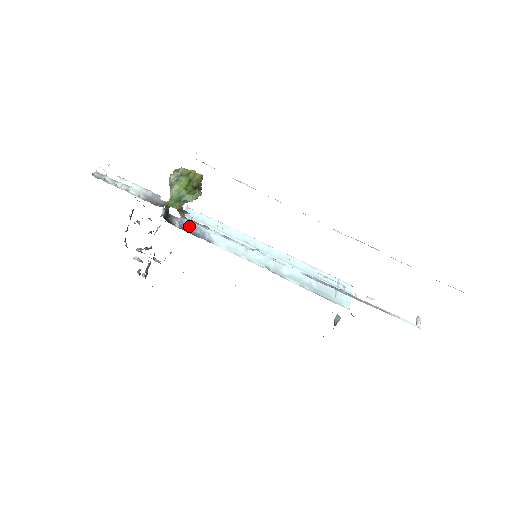
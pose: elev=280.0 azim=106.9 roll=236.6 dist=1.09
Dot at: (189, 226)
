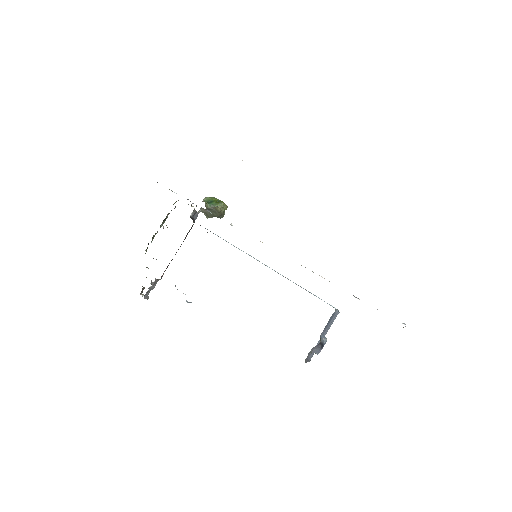
Dot at: (207, 229)
